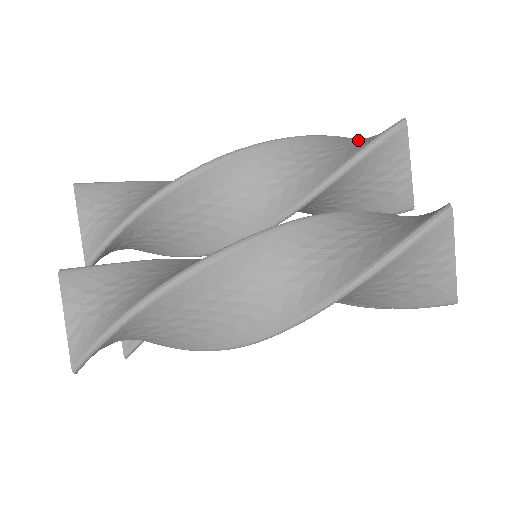
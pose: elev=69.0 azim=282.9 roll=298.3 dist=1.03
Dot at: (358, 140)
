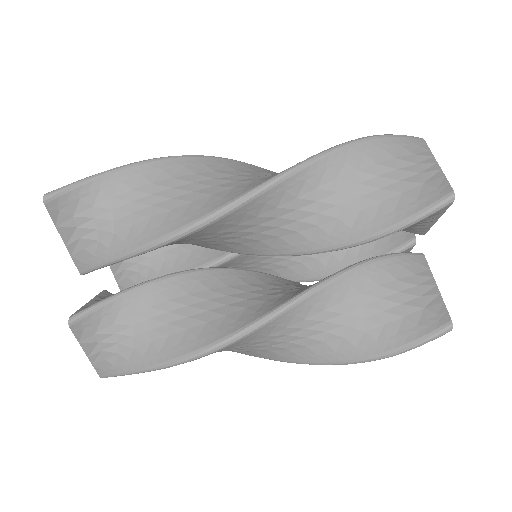
Dot at: (393, 179)
